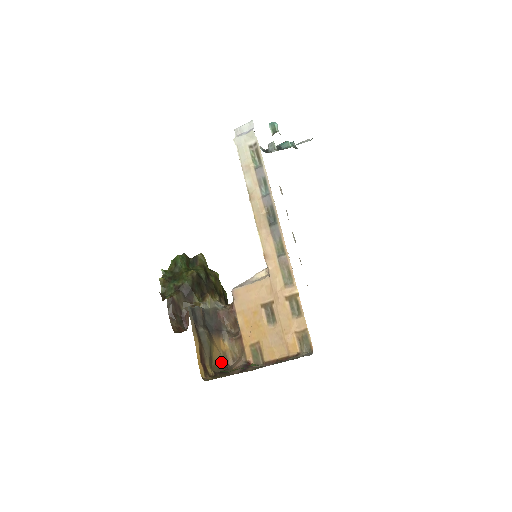
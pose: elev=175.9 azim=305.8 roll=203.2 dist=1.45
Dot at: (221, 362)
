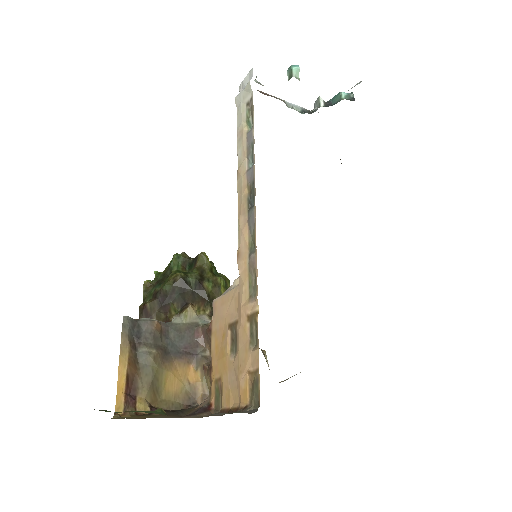
Dot at: (182, 397)
